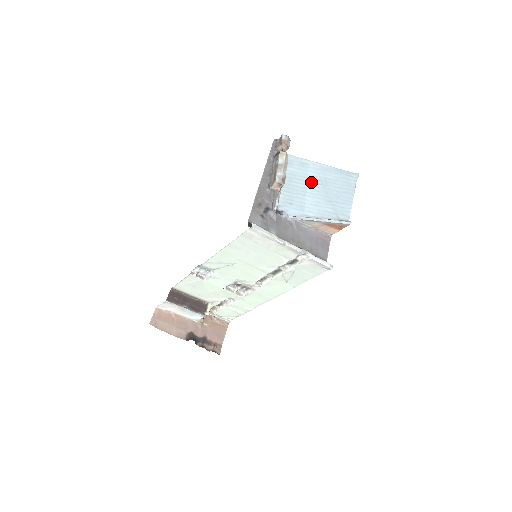
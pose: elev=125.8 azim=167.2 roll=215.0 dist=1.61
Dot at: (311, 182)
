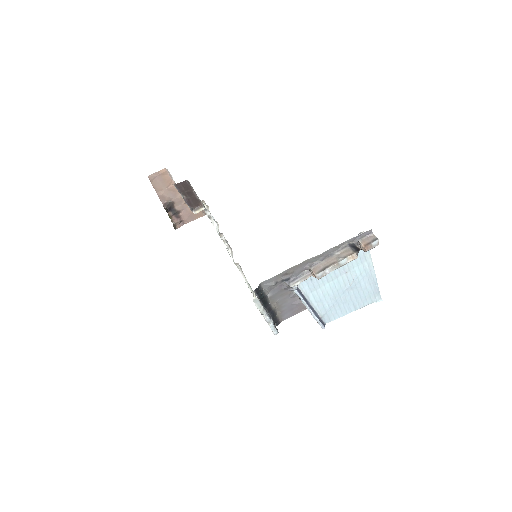
Dot at: (347, 276)
